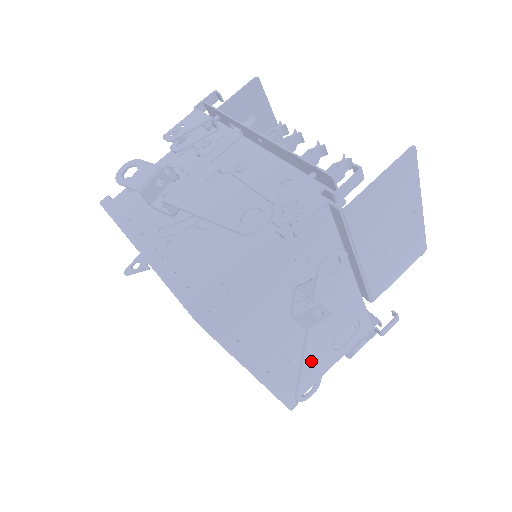
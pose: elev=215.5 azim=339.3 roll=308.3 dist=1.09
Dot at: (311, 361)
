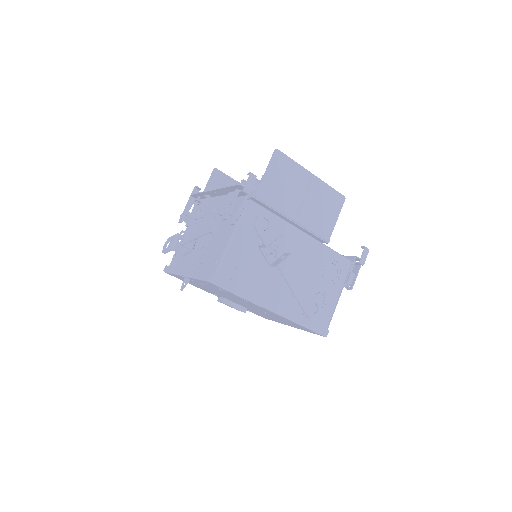
Dot at: (298, 287)
